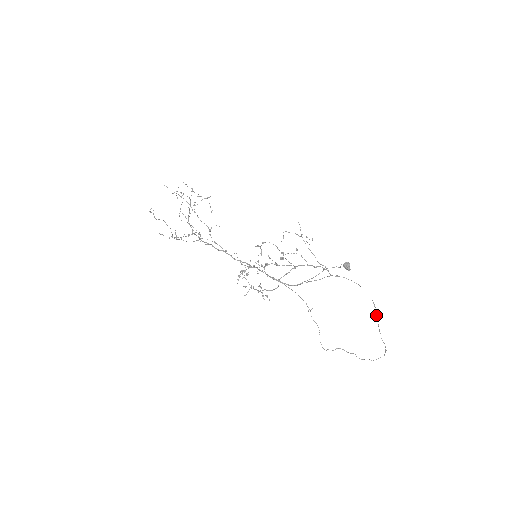
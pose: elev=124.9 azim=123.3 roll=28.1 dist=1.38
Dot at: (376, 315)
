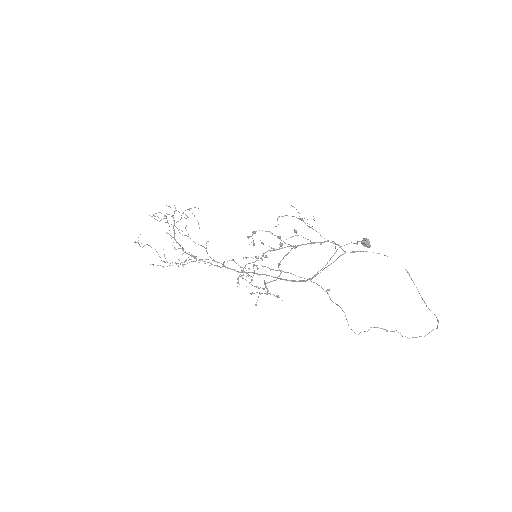
Dot at: occluded
